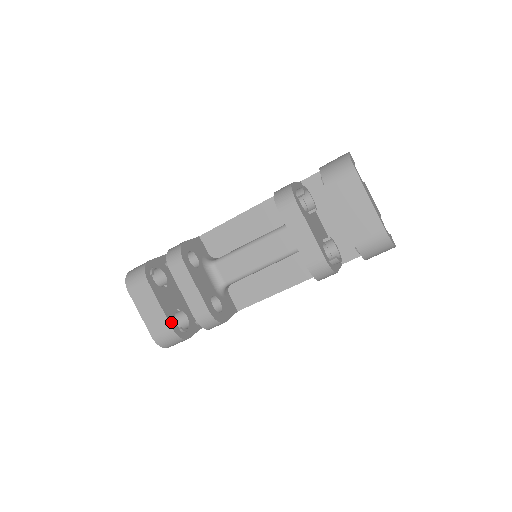
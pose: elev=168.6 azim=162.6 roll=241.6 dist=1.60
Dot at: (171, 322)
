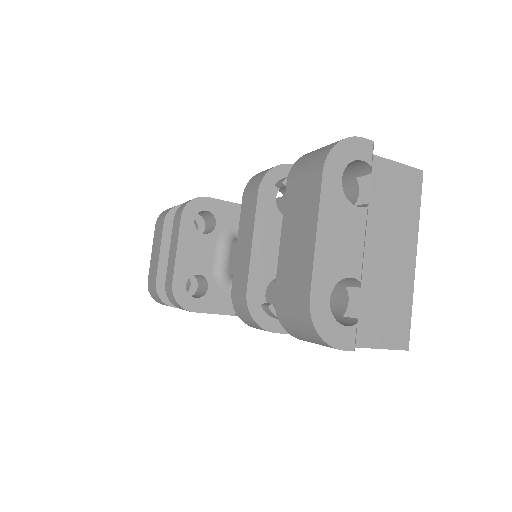
Dot at: (160, 276)
